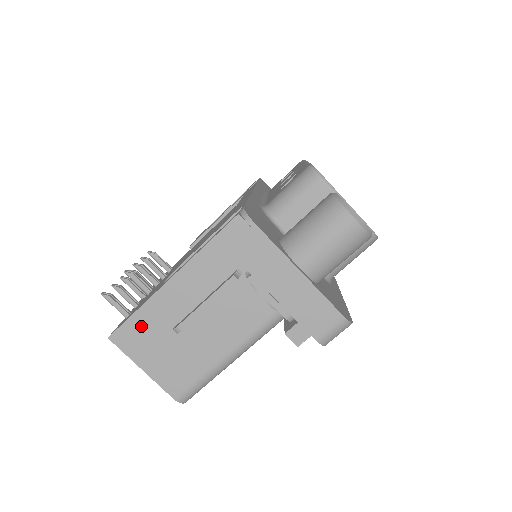
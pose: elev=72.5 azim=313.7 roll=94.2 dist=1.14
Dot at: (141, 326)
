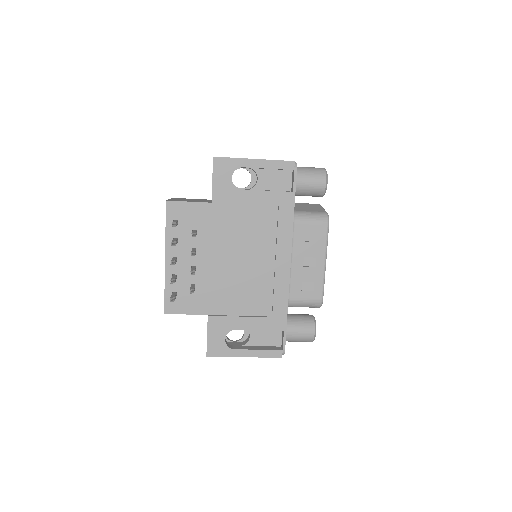
Dot at: occluded
